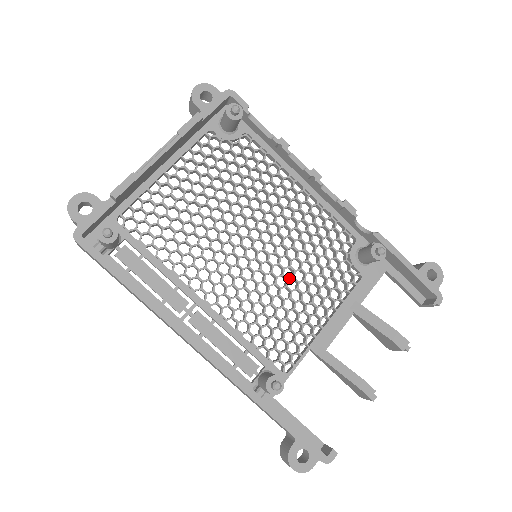
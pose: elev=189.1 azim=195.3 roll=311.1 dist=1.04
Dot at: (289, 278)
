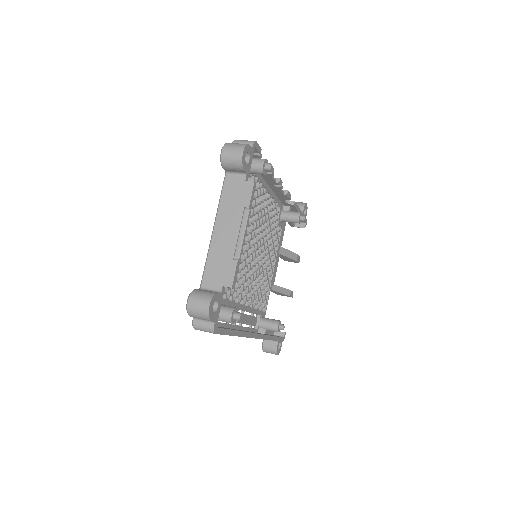
Dot at: (264, 257)
